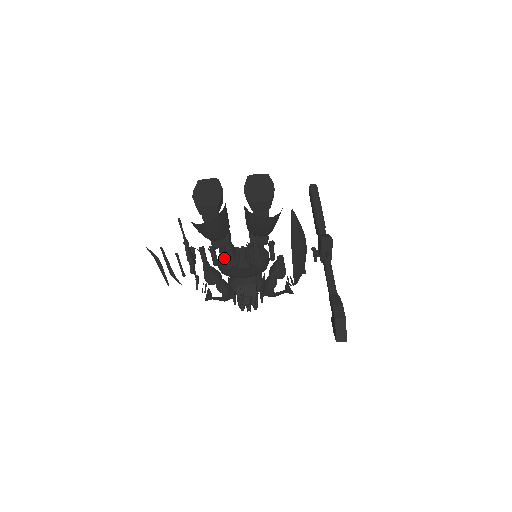
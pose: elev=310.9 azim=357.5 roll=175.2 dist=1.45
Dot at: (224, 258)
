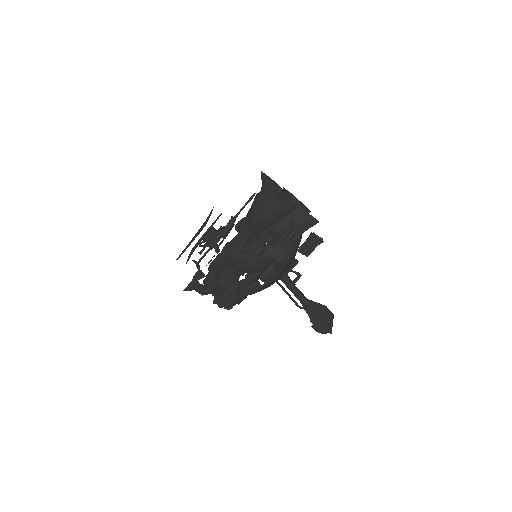
Dot at: (294, 240)
